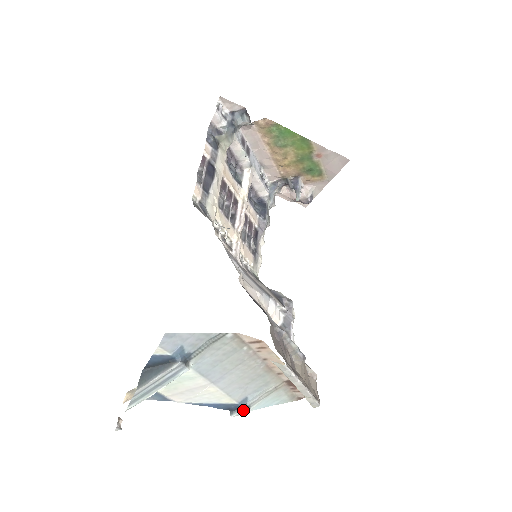
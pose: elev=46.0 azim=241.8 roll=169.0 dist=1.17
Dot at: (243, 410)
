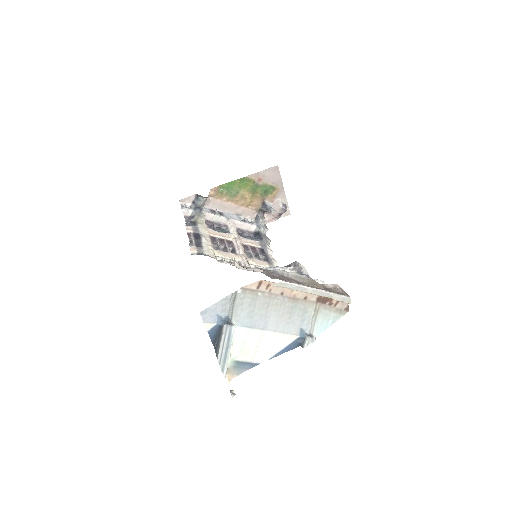
Dot at: (307, 338)
